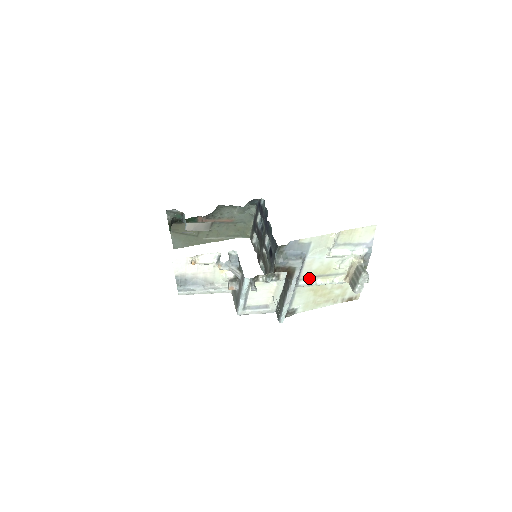
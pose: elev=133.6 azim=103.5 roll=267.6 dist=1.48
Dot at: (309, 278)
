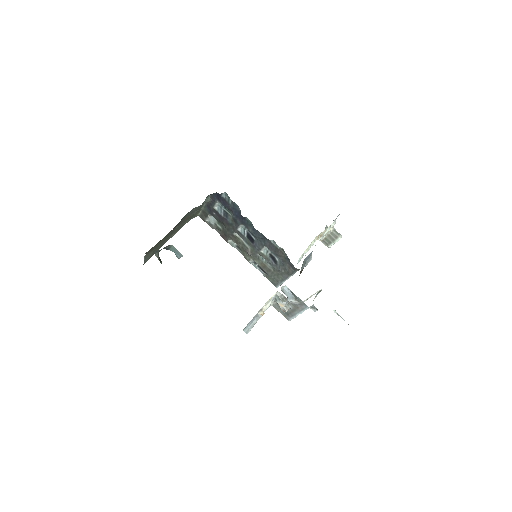
Dot at: (302, 255)
